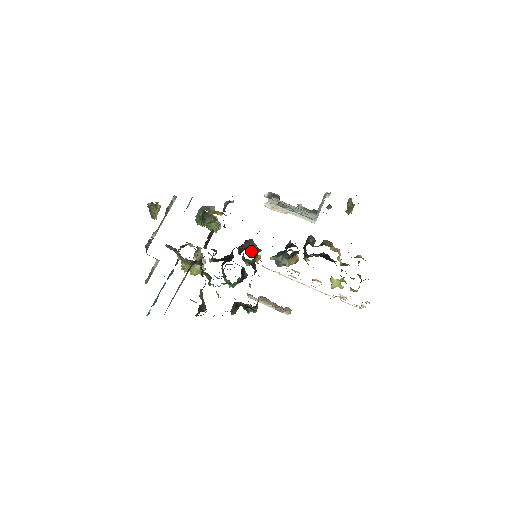
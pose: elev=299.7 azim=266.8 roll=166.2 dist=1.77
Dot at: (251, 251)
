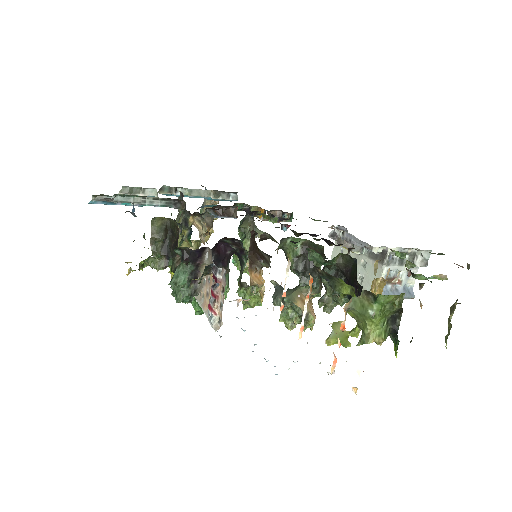
Dot at: occluded
